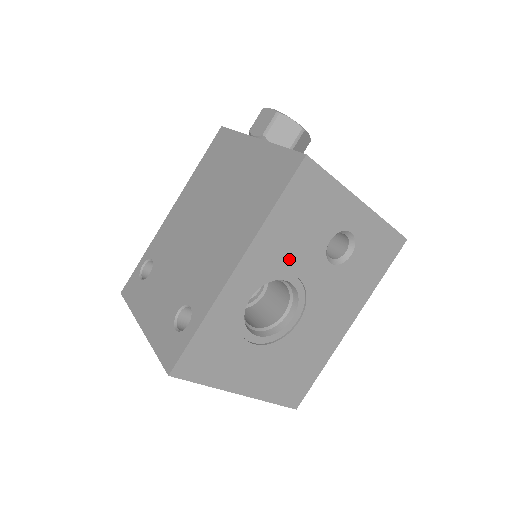
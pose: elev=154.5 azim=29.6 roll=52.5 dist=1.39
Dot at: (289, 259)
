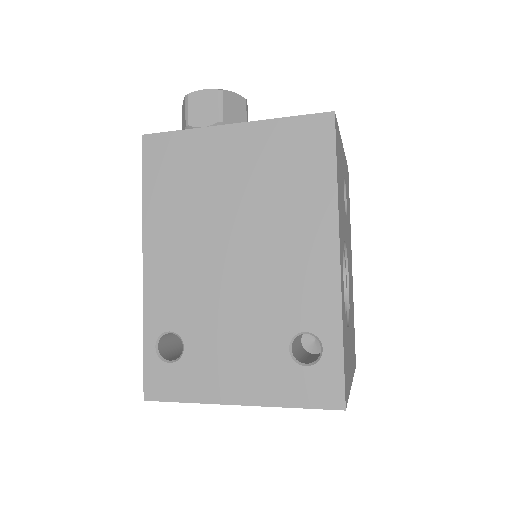
Dot at: (343, 226)
